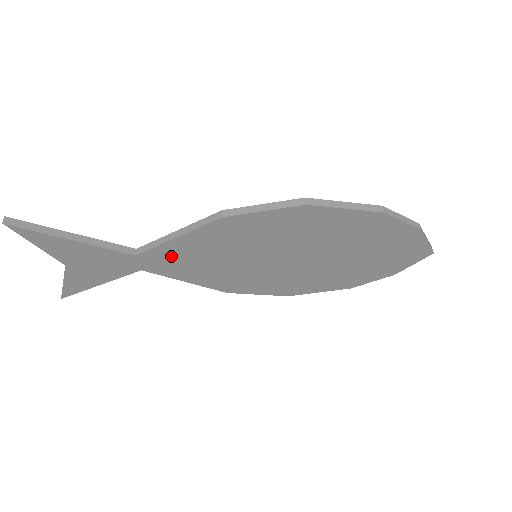
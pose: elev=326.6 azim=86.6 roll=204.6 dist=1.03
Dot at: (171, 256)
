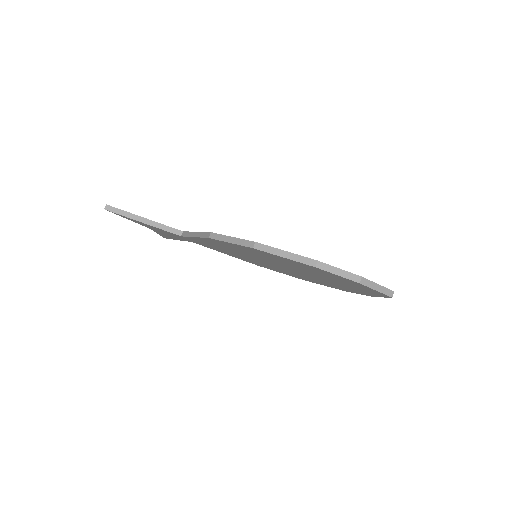
Dot at: (201, 242)
